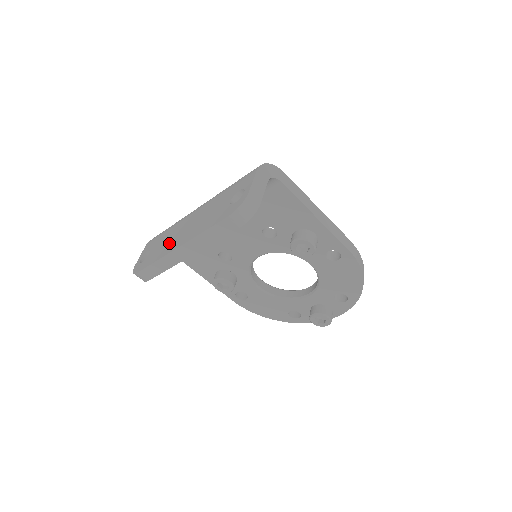
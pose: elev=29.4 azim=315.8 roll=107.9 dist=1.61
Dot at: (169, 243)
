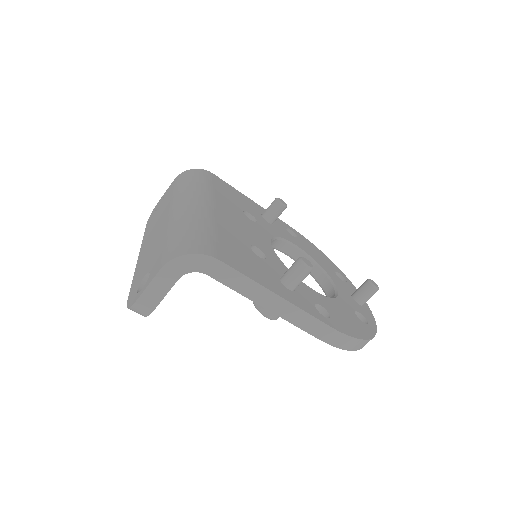
Dot at: (151, 229)
